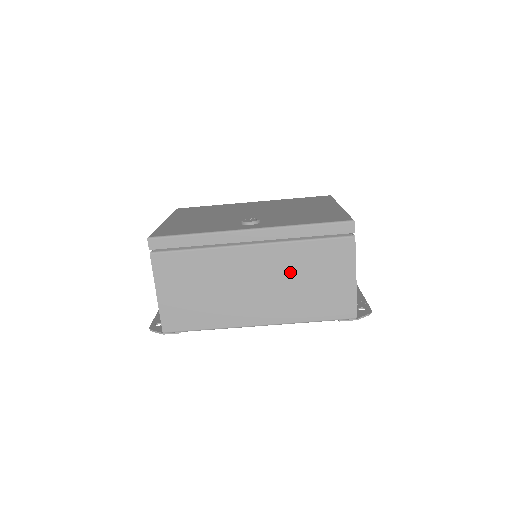
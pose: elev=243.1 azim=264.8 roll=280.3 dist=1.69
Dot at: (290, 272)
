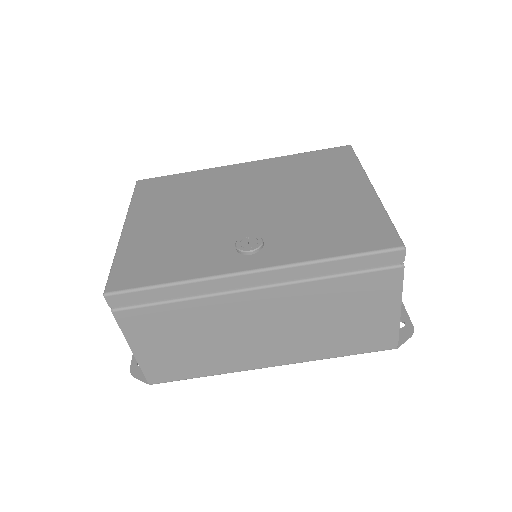
Dot at: (311, 313)
